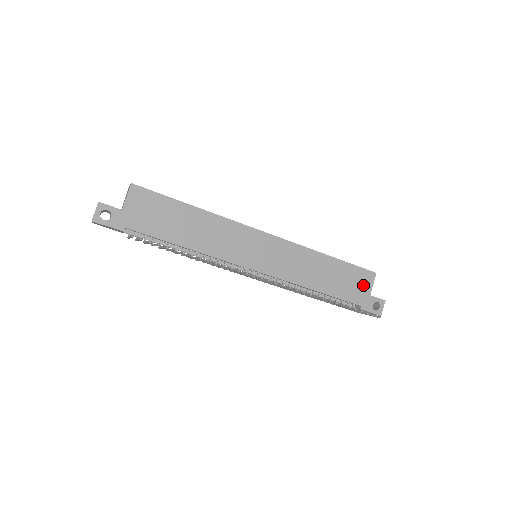
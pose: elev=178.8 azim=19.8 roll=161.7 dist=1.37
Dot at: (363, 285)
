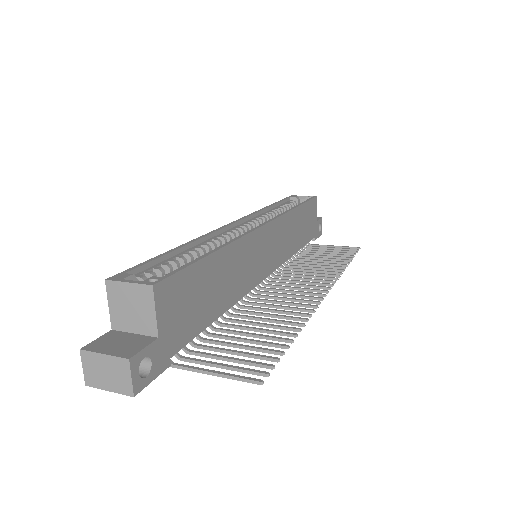
Dot at: (313, 216)
